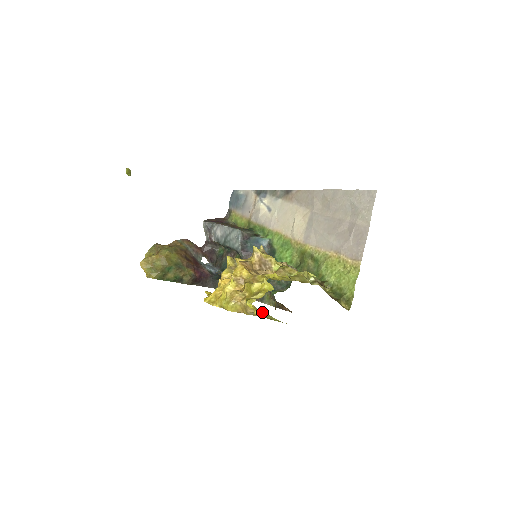
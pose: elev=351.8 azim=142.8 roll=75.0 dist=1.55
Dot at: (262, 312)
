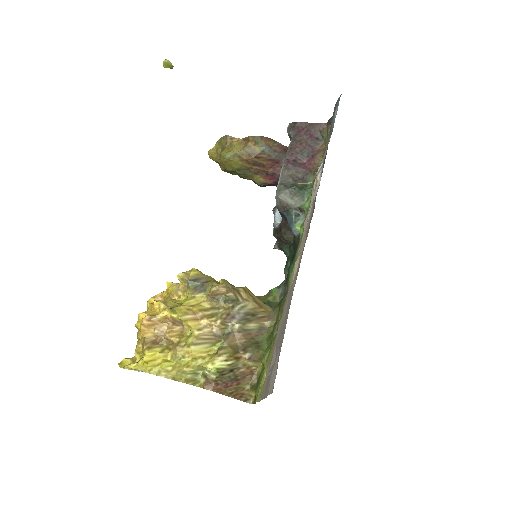
Dot at: occluded
